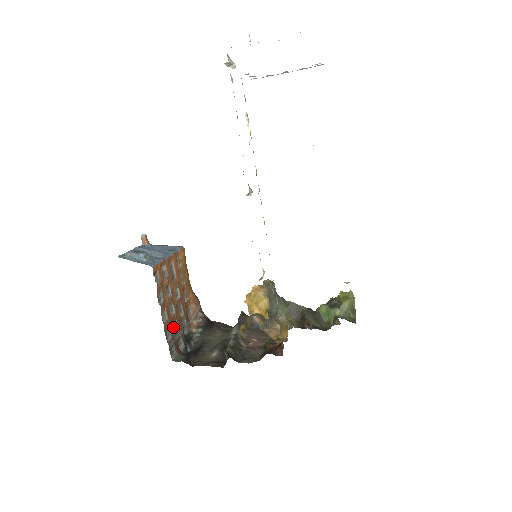
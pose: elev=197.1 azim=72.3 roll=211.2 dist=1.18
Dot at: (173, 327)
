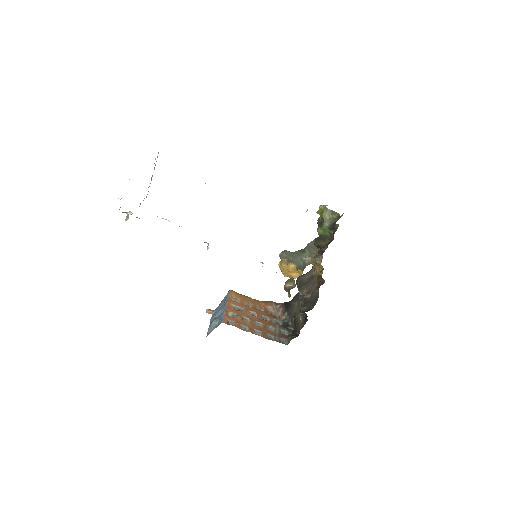
Dot at: (269, 331)
